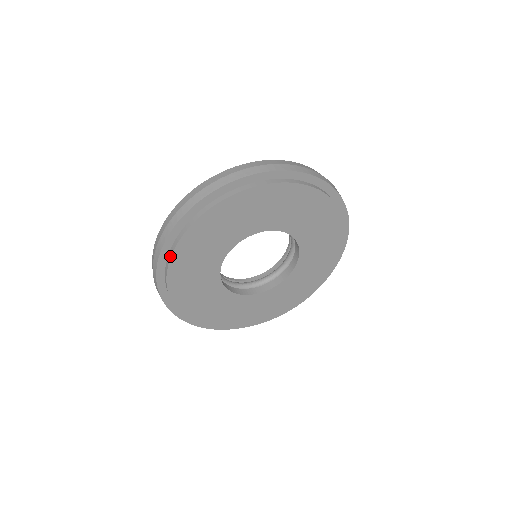
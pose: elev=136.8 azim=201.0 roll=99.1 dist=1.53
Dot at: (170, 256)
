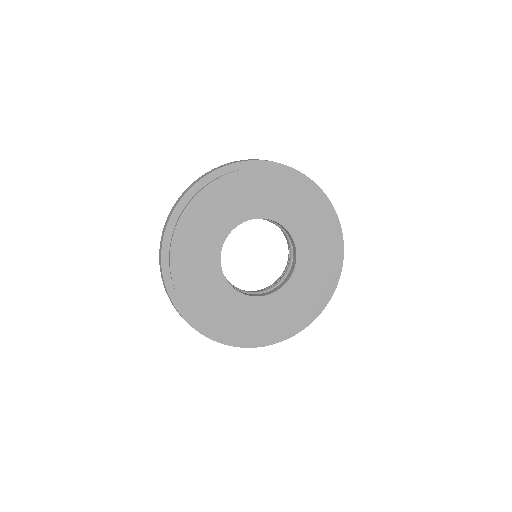
Dot at: (212, 181)
